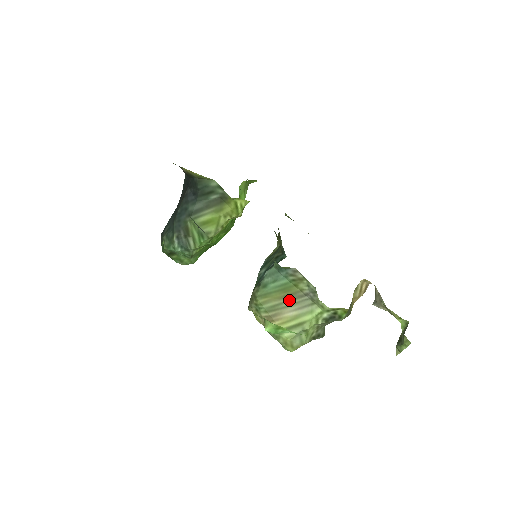
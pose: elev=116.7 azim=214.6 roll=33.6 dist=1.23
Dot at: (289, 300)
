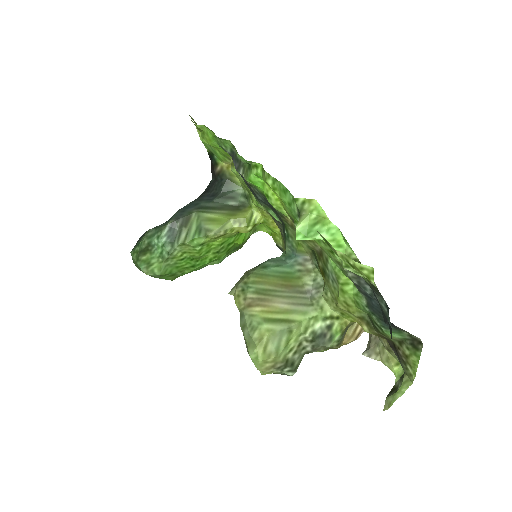
Dot at: (285, 291)
